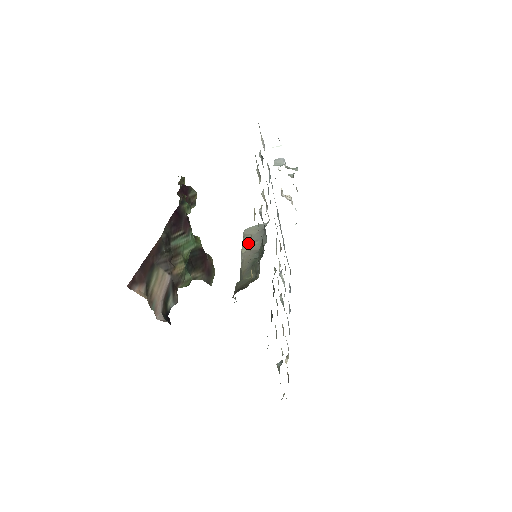
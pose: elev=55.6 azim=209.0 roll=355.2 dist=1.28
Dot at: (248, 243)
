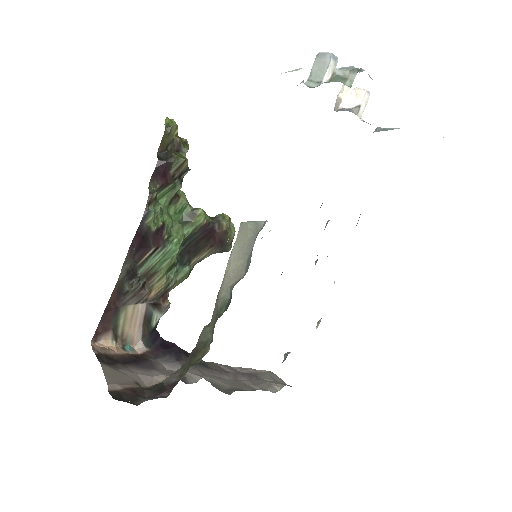
Dot at: (234, 257)
